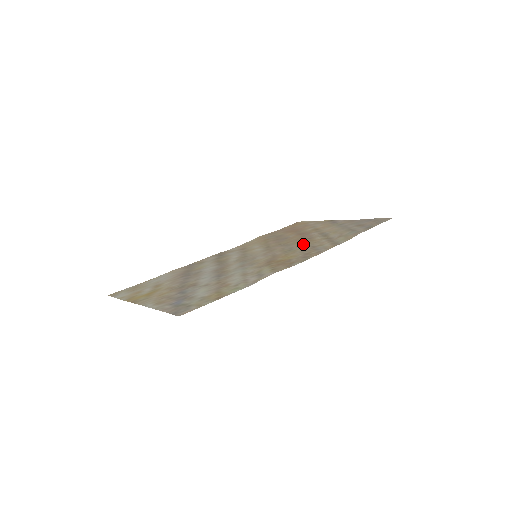
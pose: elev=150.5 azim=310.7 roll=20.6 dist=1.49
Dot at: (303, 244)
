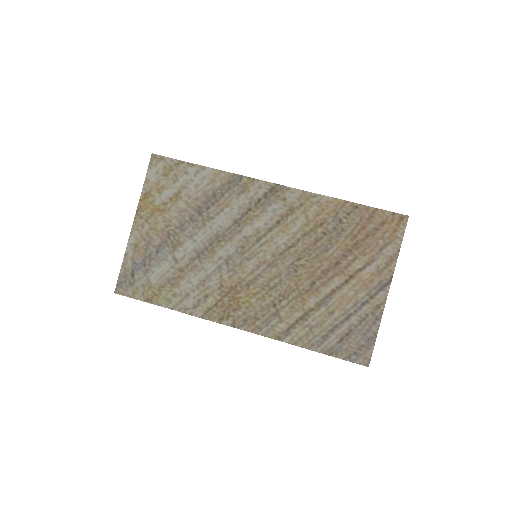
Dot at: (289, 294)
